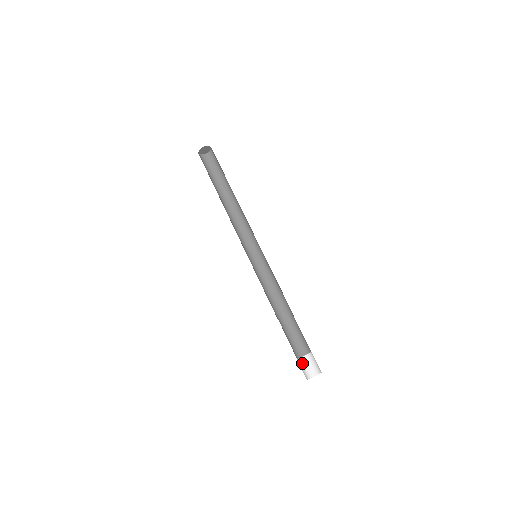
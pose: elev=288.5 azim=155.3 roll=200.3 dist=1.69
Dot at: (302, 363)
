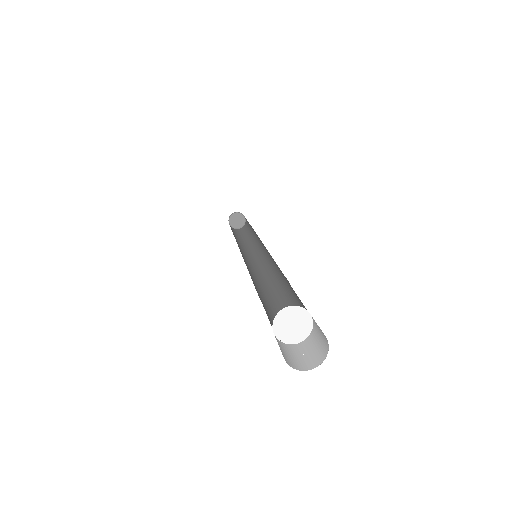
Dot at: (301, 349)
